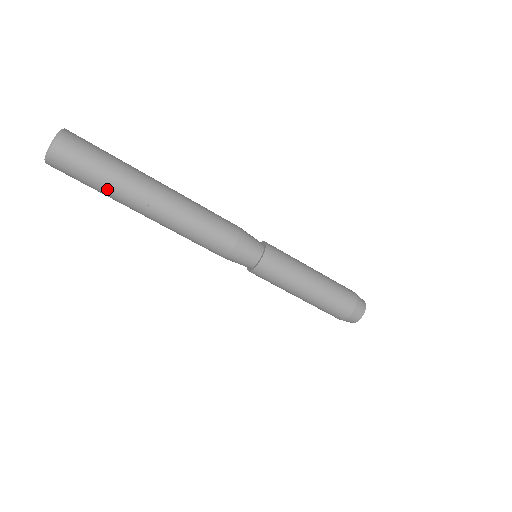
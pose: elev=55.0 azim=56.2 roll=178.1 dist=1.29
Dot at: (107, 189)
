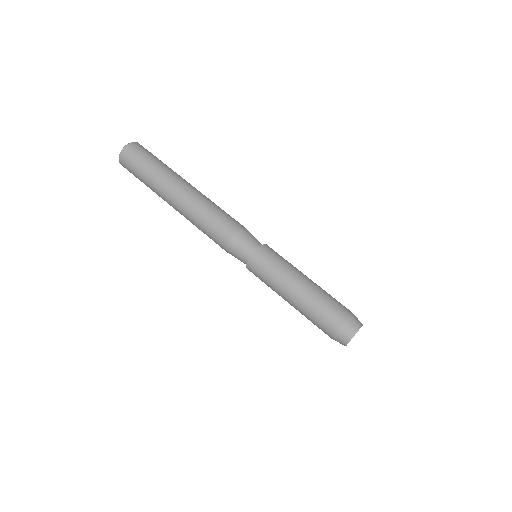
Dot at: (150, 180)
